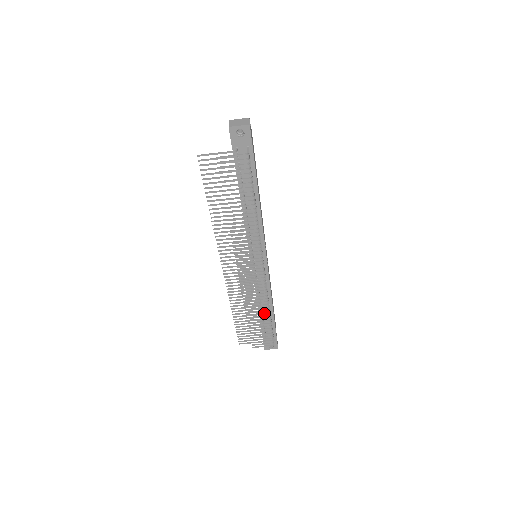
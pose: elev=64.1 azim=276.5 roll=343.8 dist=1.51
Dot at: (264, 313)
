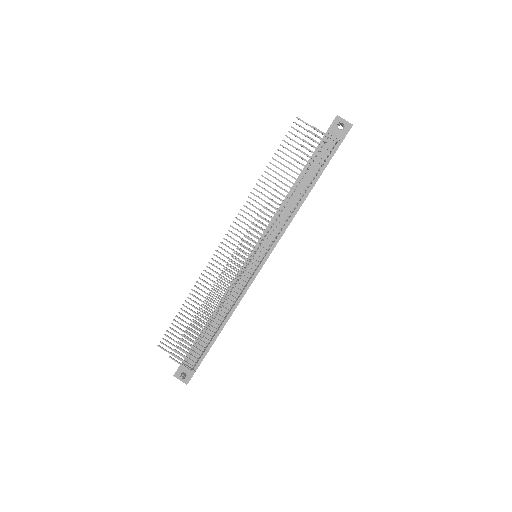
Dot at: occluded
